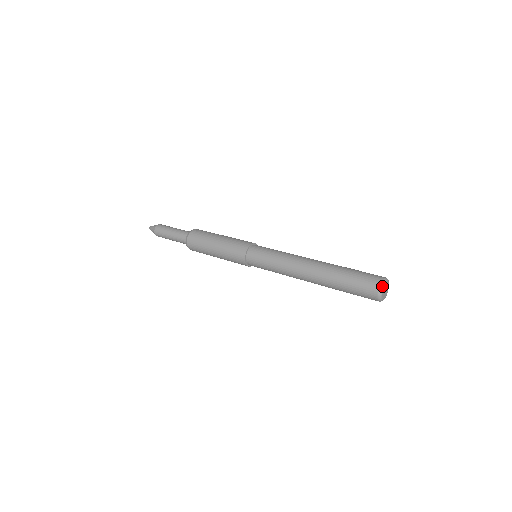
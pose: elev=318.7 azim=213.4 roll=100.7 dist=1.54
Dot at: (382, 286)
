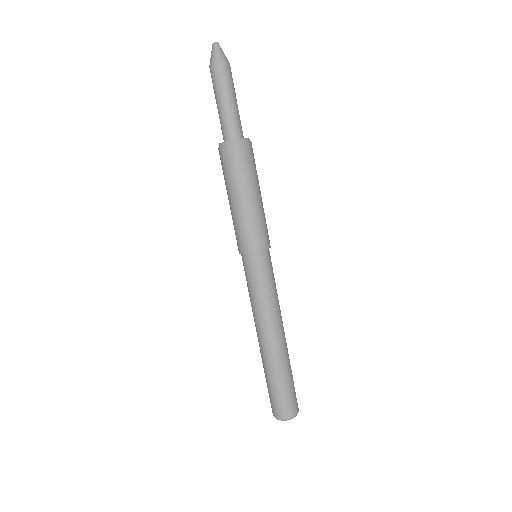
Dot at: (282, 420)
